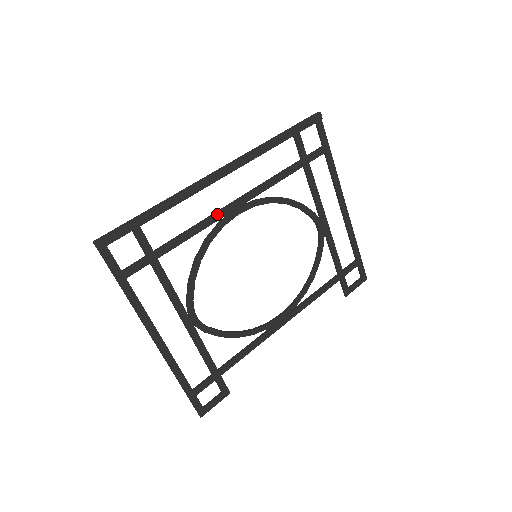
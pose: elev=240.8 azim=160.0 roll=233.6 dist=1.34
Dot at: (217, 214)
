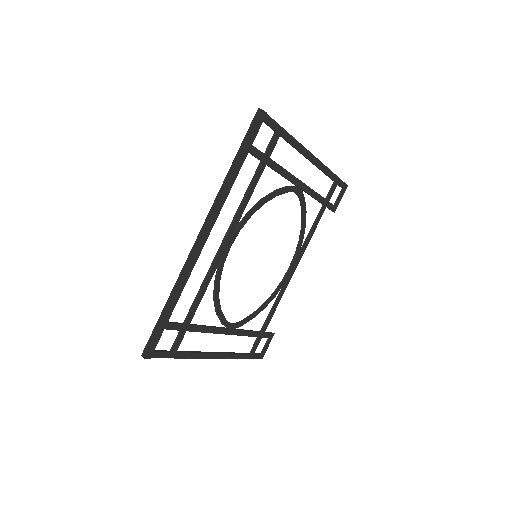
Dot at: (215, 263)
